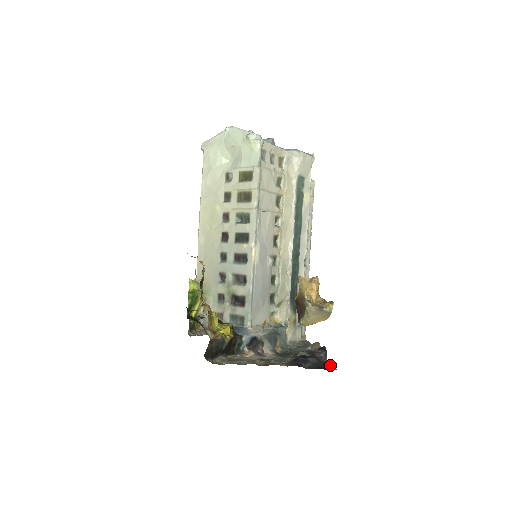
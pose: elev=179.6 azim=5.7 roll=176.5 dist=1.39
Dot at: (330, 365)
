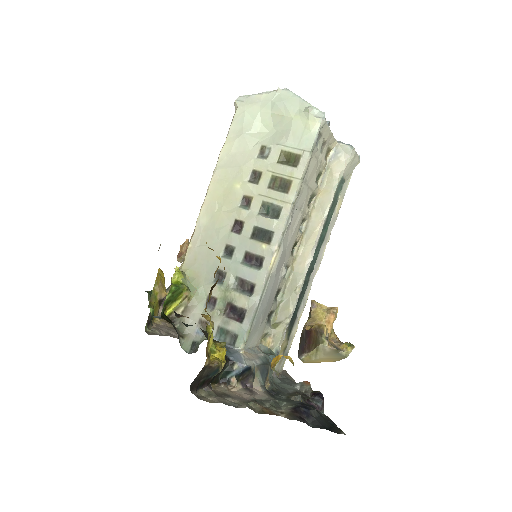
Dot at: (332, 423)
